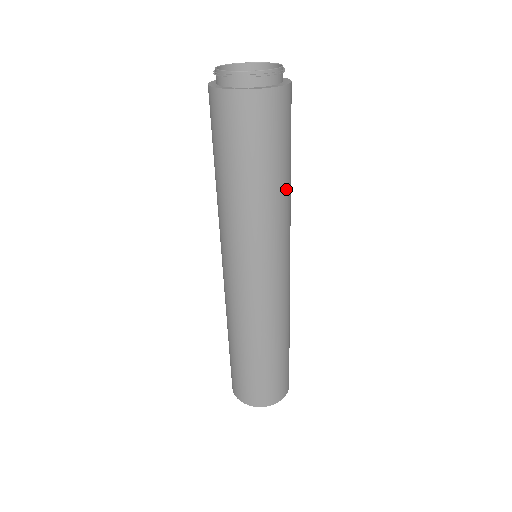
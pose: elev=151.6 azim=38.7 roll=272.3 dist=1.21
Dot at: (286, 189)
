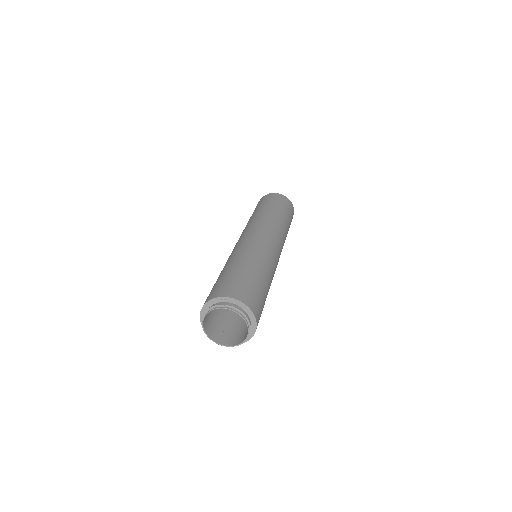
Dot at: (269, 284)
